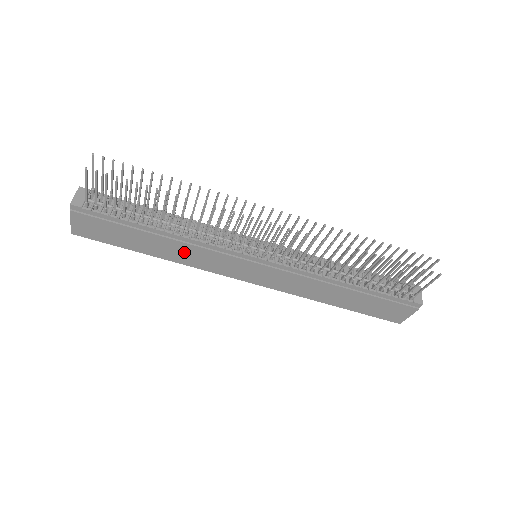
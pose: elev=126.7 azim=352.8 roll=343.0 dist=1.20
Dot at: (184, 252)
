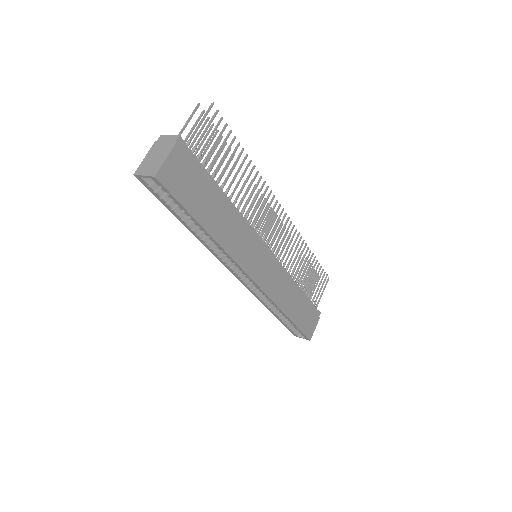
Dot at: (232, 230)
